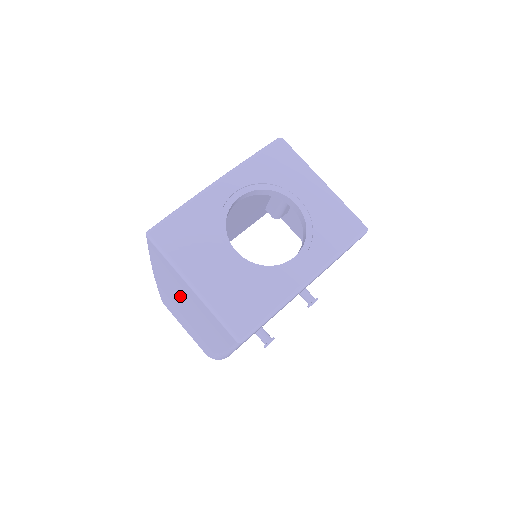
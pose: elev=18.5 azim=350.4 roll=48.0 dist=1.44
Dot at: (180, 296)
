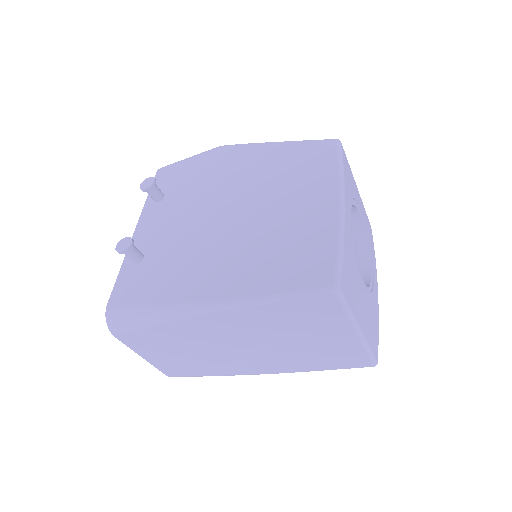
Dot at: (271, 336)
